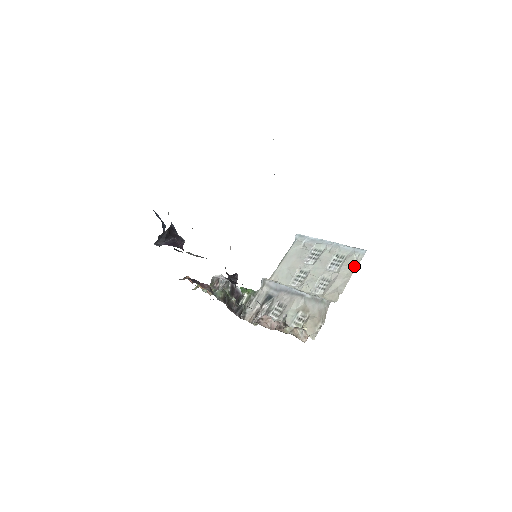
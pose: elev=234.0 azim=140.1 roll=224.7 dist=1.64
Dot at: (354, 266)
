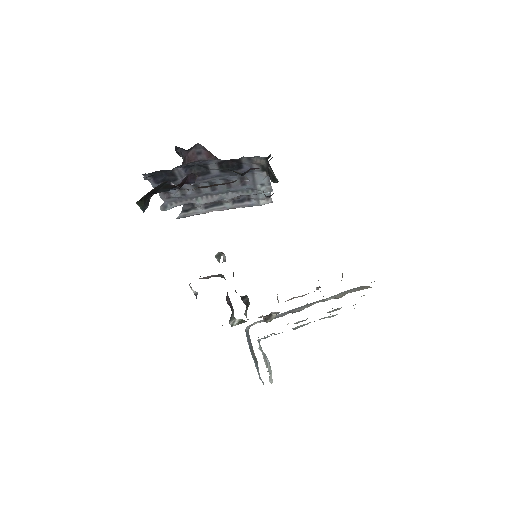
Dot at: occluded
